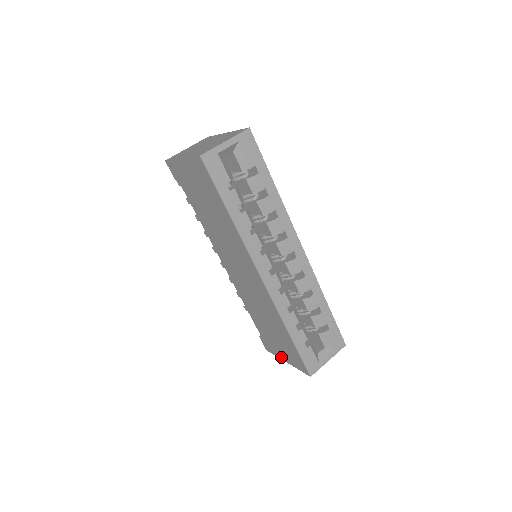
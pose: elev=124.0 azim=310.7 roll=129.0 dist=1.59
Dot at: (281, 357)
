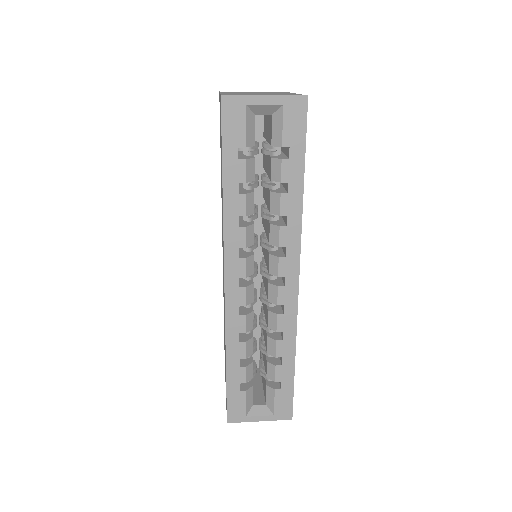
Dot at: occluded
